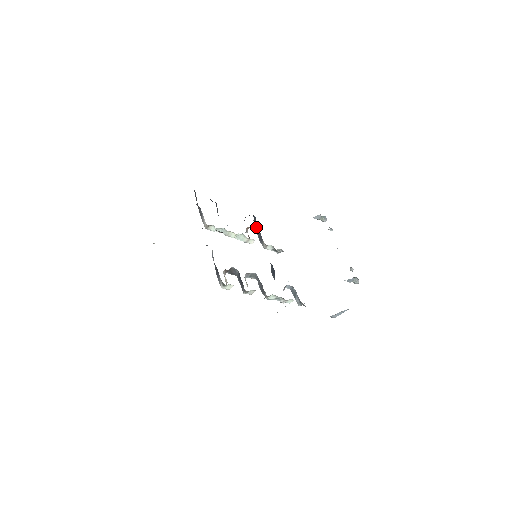
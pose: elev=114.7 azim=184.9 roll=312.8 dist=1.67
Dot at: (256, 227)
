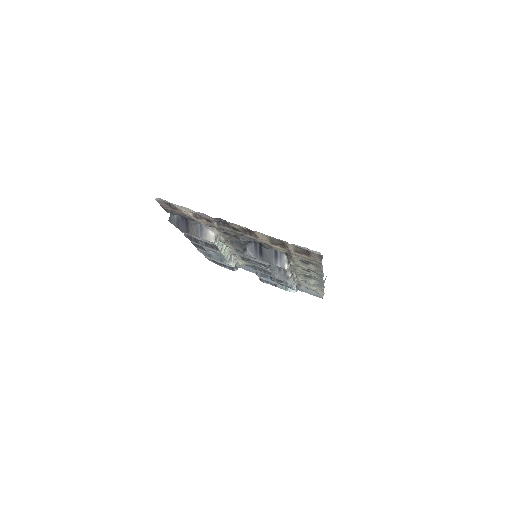
Dot at: occluded
